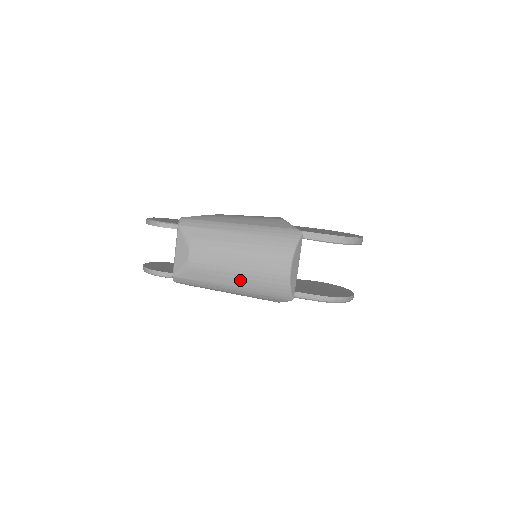
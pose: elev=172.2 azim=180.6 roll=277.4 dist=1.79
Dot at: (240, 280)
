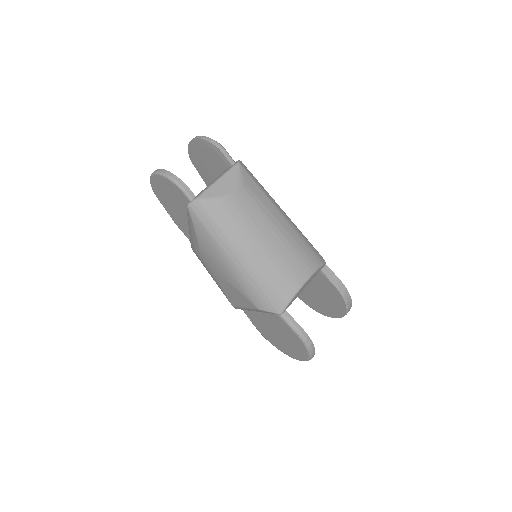
Dot at: (256, 255)
